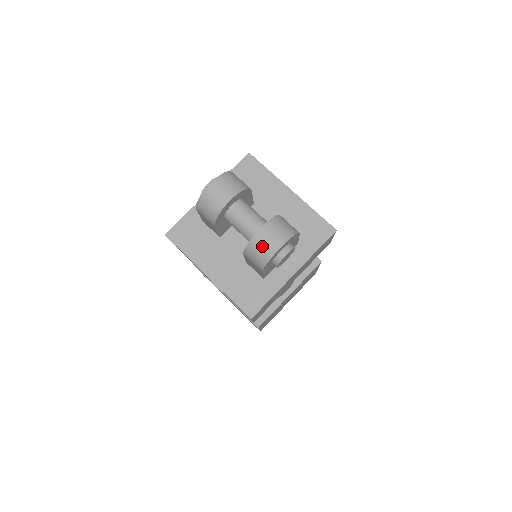
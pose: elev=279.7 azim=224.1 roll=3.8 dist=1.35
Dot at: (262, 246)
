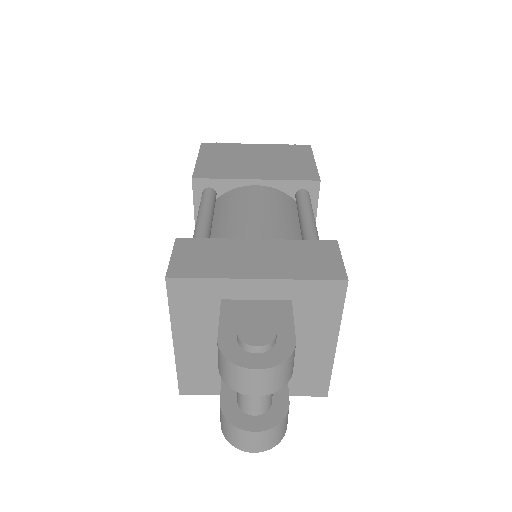
Dot at: (239, 439)
